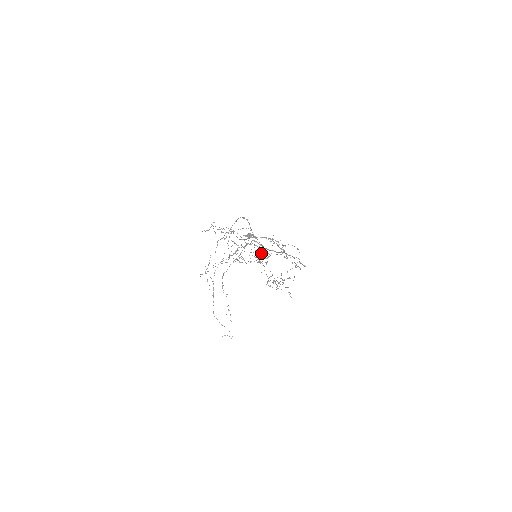
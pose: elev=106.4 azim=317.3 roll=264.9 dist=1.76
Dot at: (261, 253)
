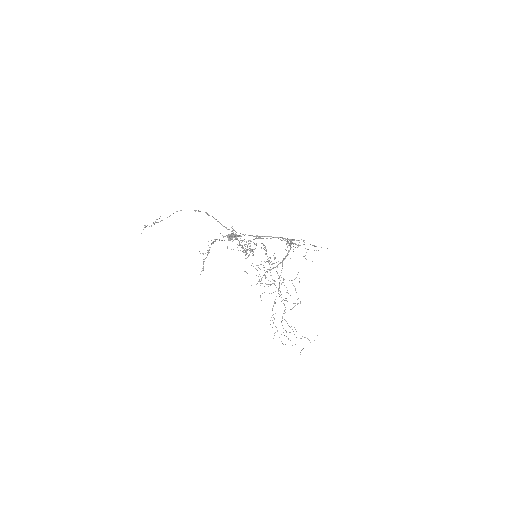
Dot at: (250, 246)
